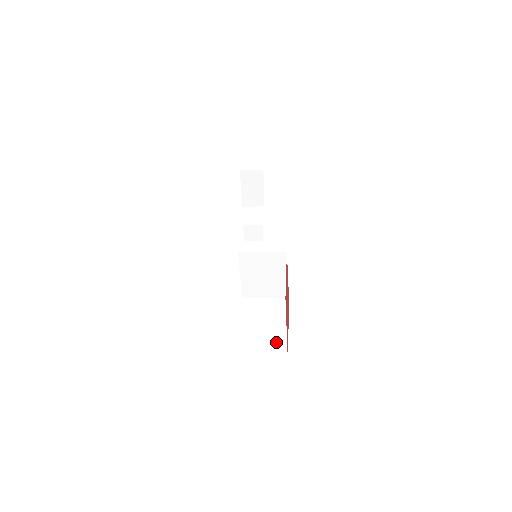
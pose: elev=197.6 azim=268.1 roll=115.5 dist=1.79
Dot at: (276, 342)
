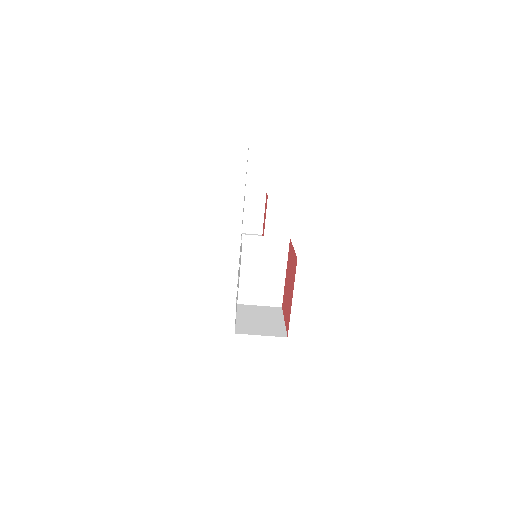
Dot at: (274, 331)
